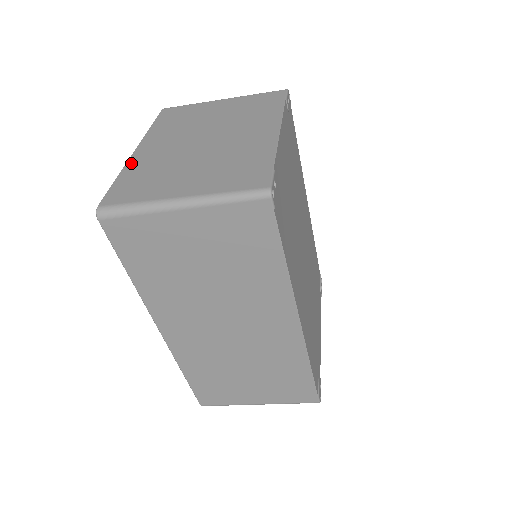
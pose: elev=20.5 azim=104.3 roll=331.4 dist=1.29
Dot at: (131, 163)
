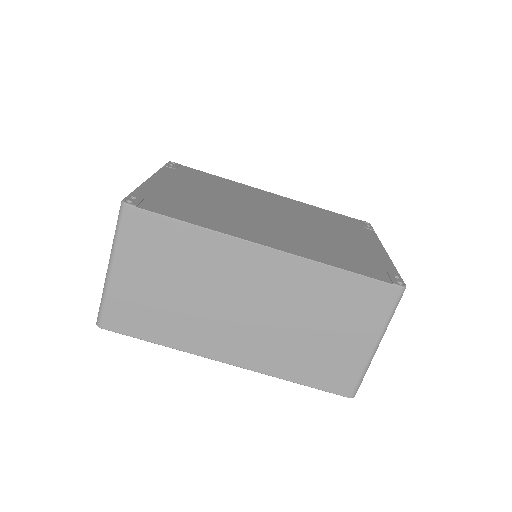
Dot at: occluded
